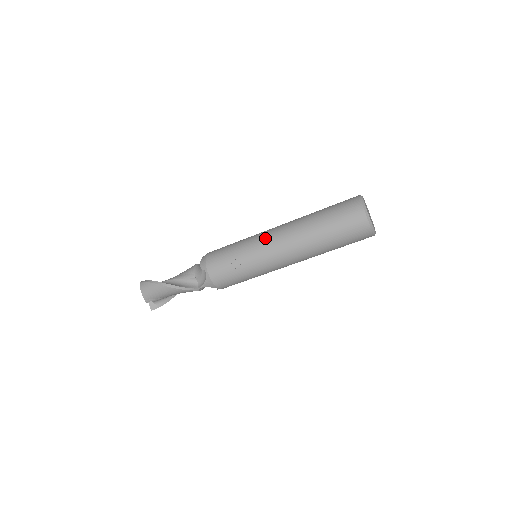
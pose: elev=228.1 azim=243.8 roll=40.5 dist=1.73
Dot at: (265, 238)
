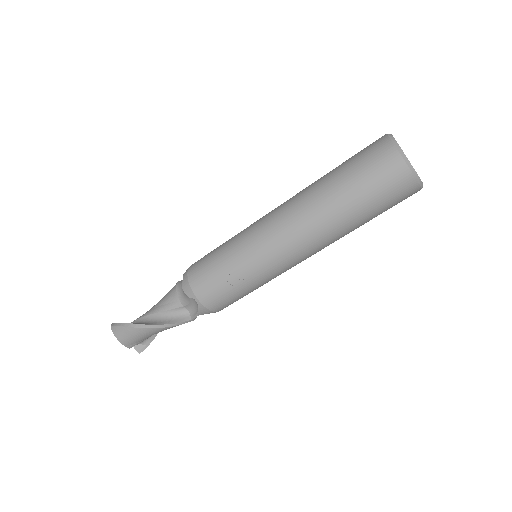
Dot at: (264, 235)
